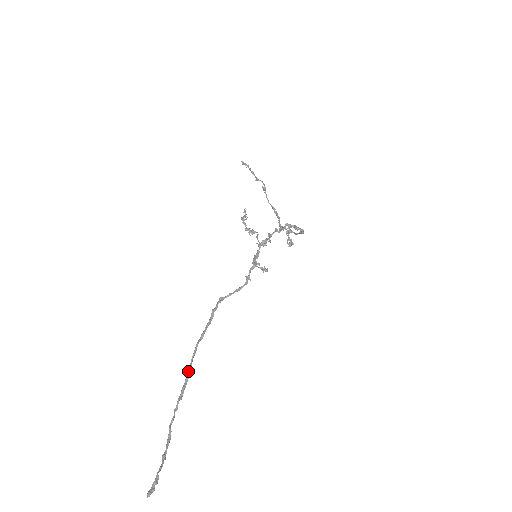
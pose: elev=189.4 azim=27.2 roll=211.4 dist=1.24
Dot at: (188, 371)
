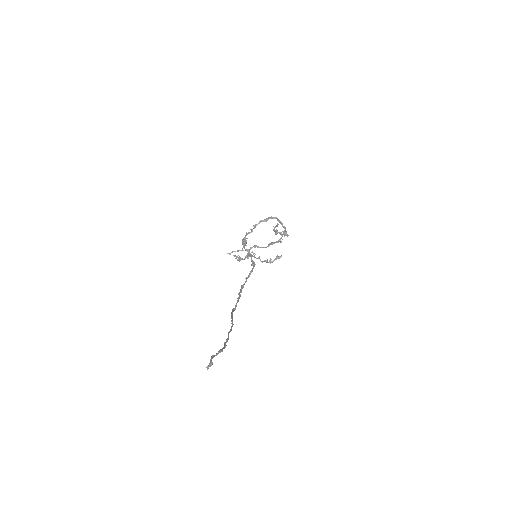
Dot at: (231, 321)
